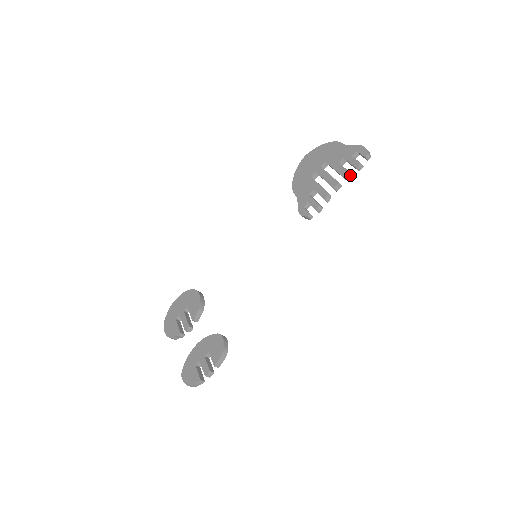
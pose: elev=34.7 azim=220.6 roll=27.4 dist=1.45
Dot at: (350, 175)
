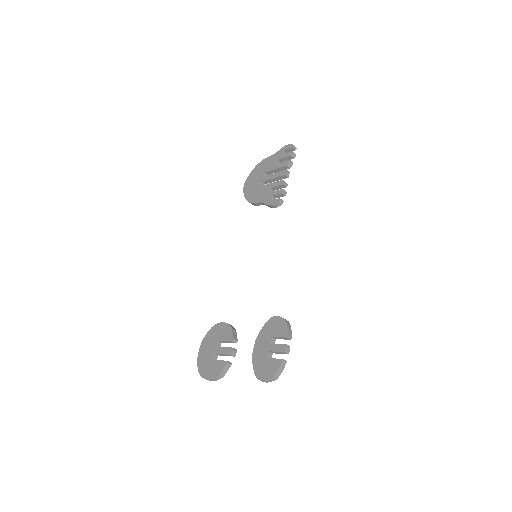
Dot at: (291, 162)
